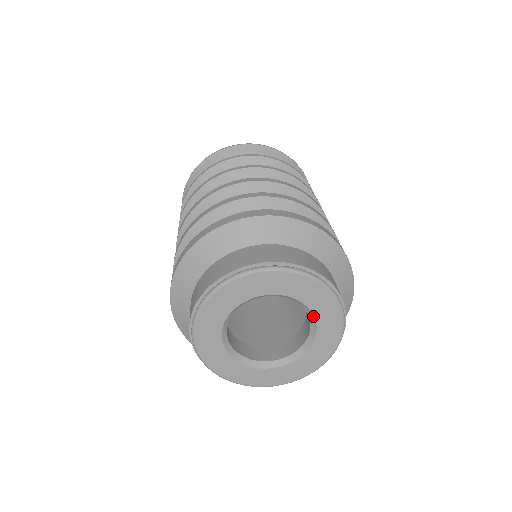
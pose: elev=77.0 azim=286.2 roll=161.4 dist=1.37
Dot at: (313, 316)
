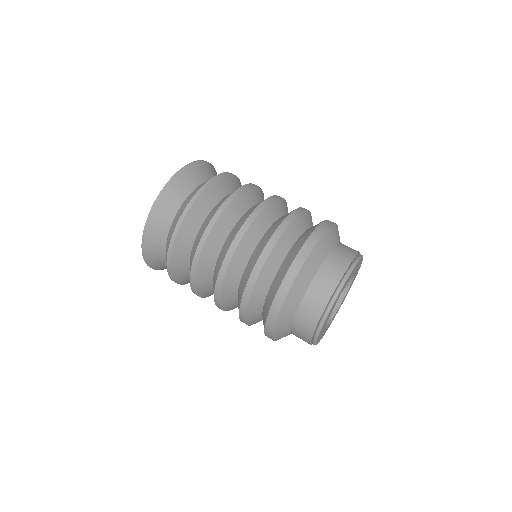
Dot at: occluded
